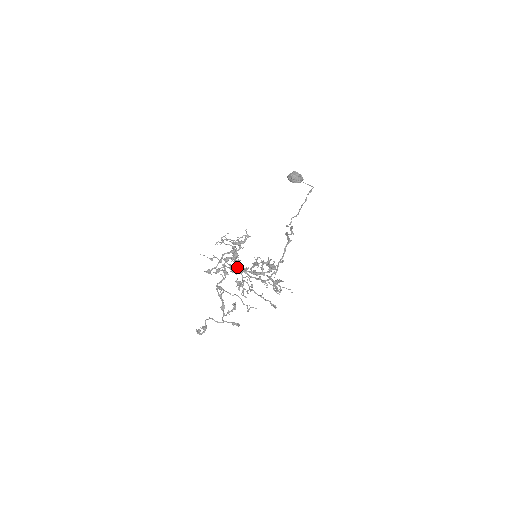
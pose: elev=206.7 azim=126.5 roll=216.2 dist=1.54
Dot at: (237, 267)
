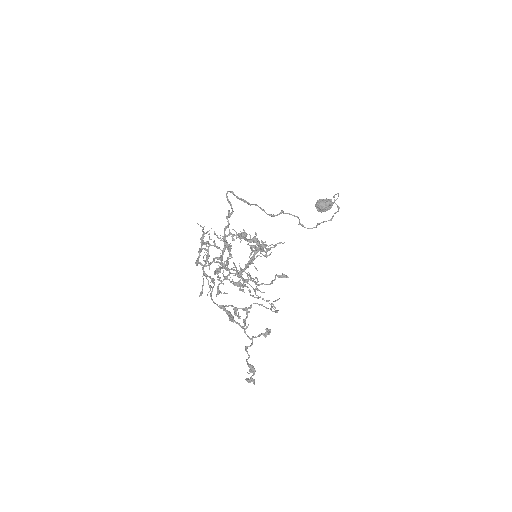
Dot at: (211, 262)
